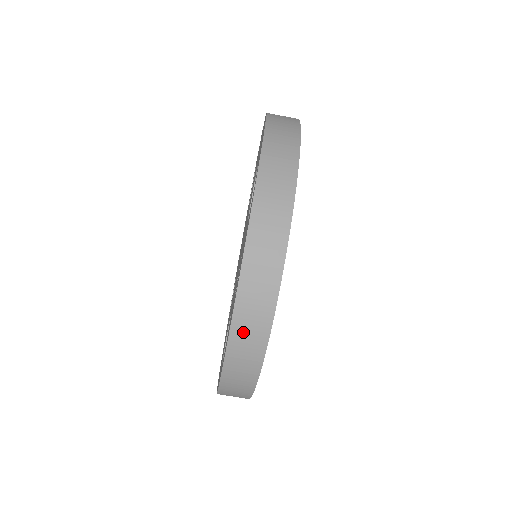
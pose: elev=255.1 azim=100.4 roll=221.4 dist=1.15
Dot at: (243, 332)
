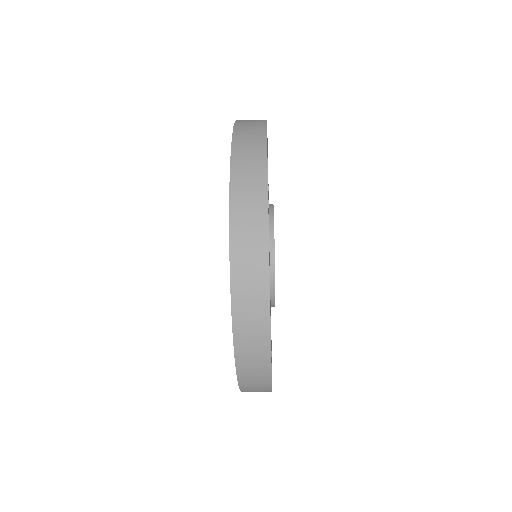
Dot at: (246, 341)
